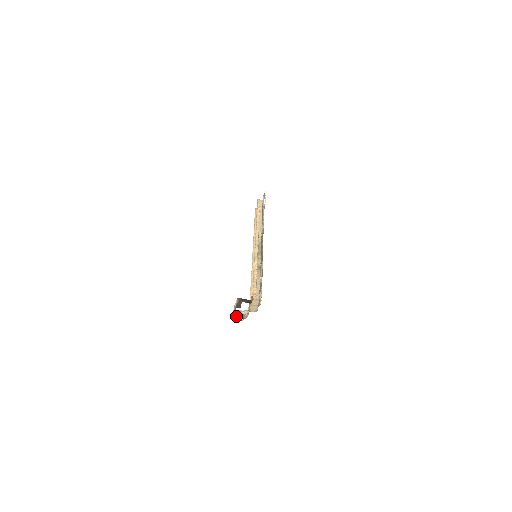
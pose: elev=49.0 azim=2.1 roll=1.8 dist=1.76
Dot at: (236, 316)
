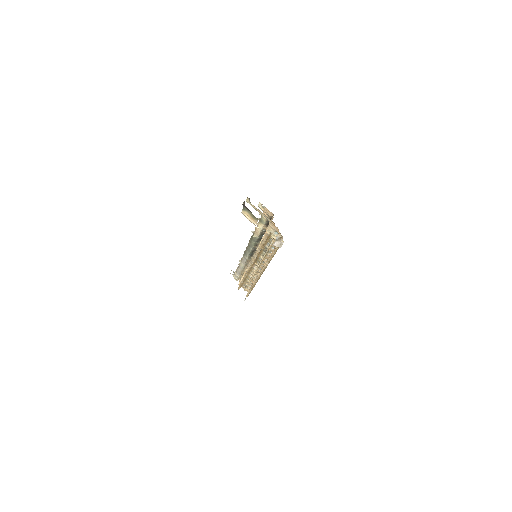
Dot at: occluded
